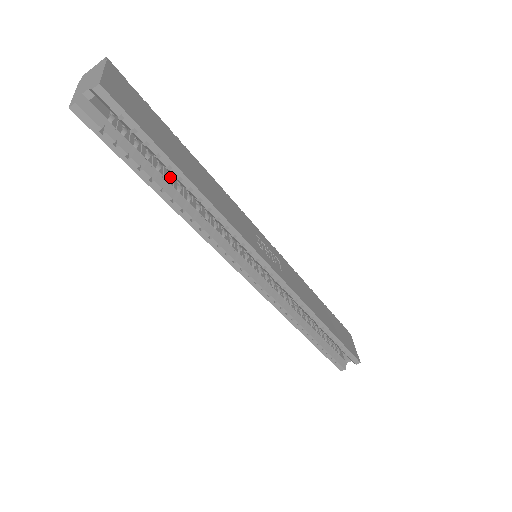
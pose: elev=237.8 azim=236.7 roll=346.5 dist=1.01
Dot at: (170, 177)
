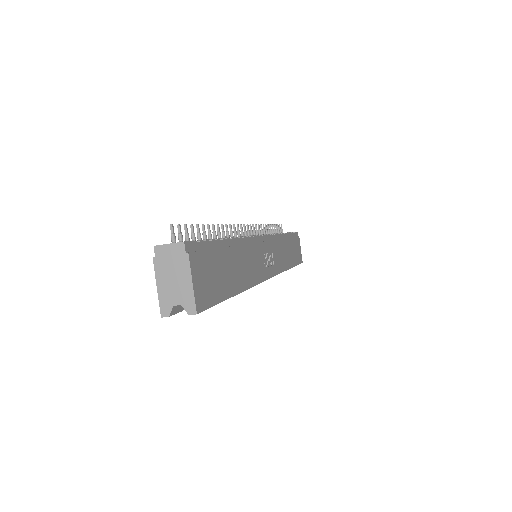
Dot at: occluded
